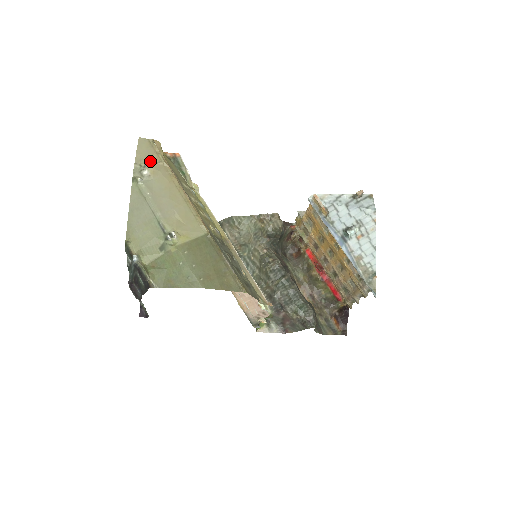
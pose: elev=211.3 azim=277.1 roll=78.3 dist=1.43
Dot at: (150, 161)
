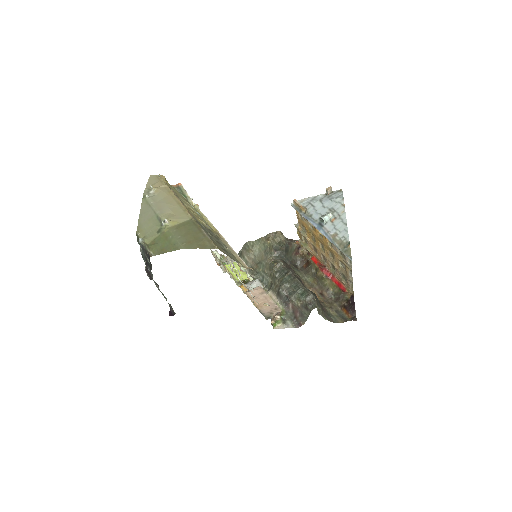
Dot at: (156, 186)
